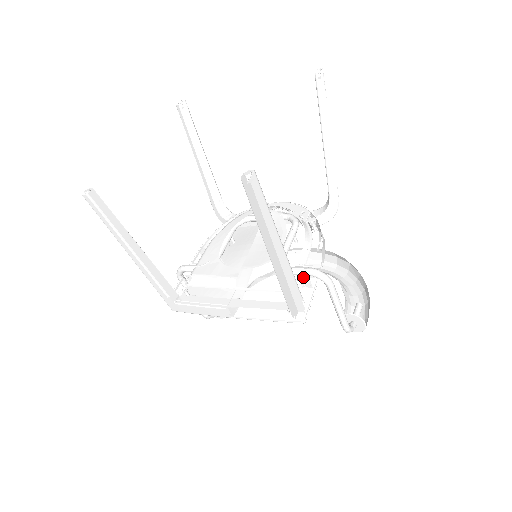
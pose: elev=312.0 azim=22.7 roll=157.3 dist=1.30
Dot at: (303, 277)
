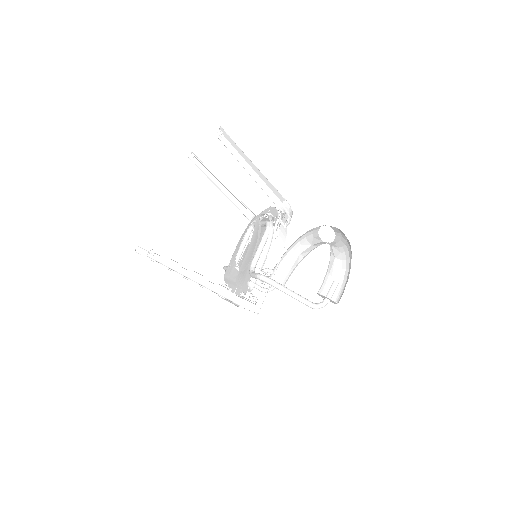
Dot at: occluded
